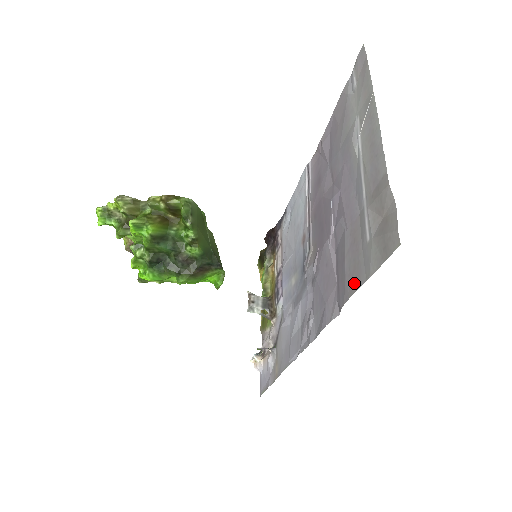
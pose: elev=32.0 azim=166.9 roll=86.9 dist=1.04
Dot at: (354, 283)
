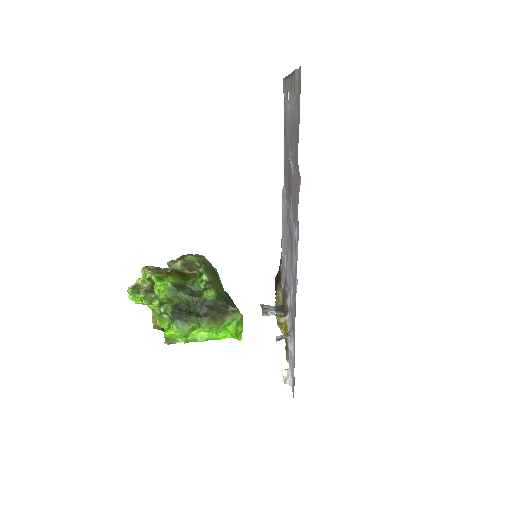
Dot at: (297, 139)
